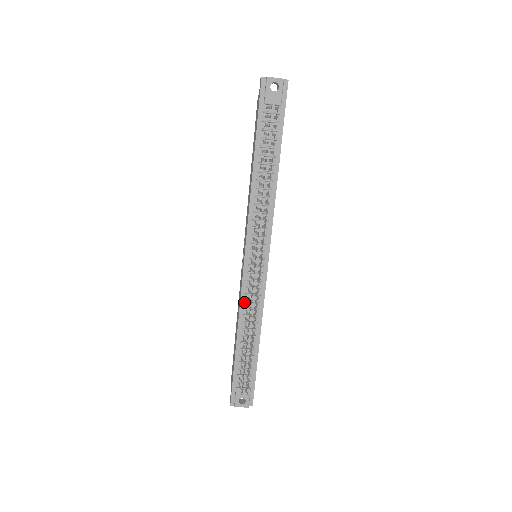
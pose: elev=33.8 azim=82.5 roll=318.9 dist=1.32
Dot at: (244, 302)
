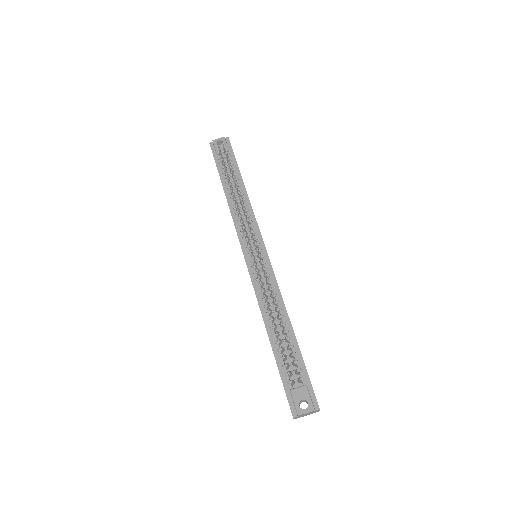
Dot at: (260, 295)
